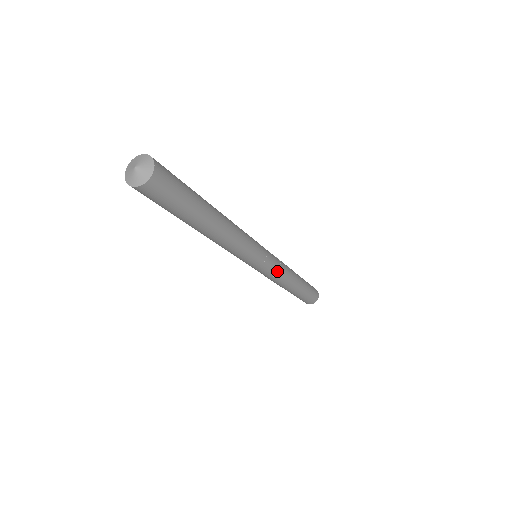
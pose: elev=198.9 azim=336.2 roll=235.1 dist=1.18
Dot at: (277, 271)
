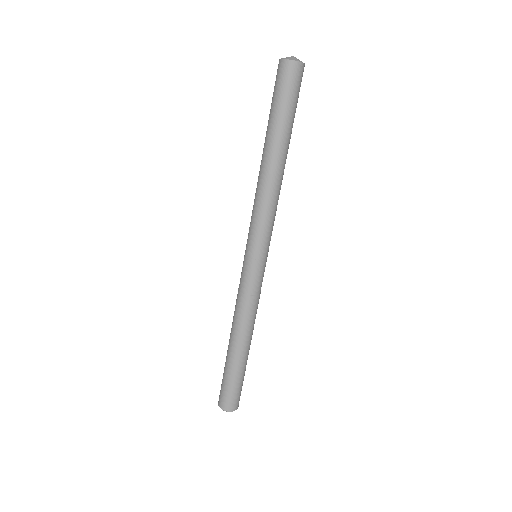
Dot at: (250, 292)
